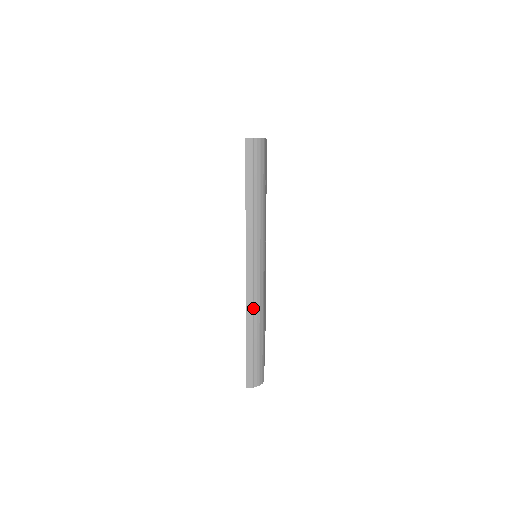
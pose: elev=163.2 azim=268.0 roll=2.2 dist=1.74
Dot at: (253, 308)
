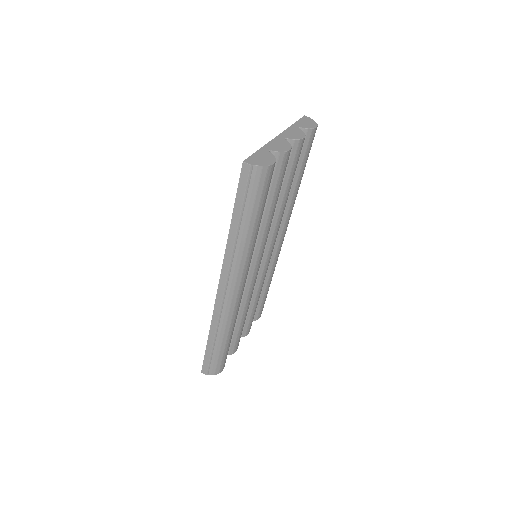
Dot at: (219, 319)
